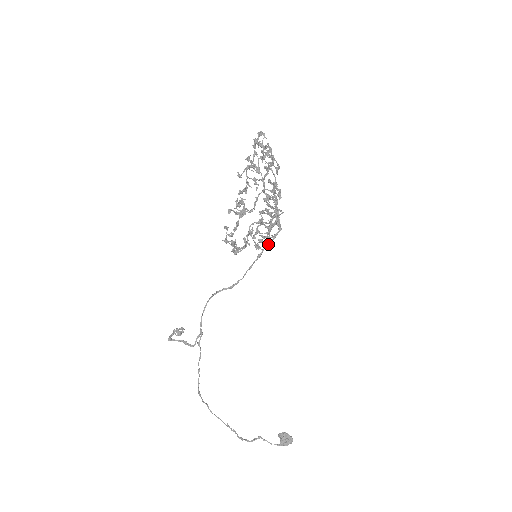
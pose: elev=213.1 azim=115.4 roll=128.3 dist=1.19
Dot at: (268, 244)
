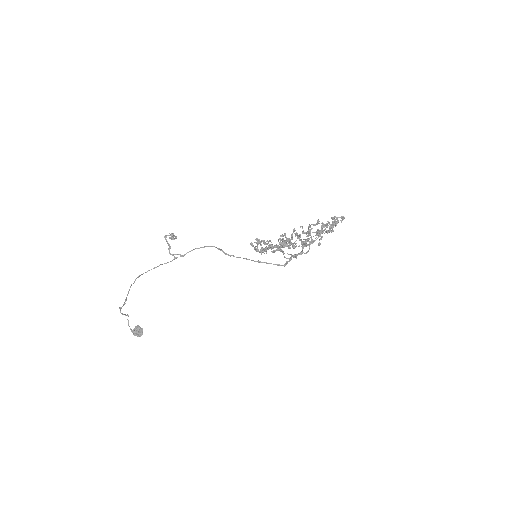
Dot at: (270, 263)
